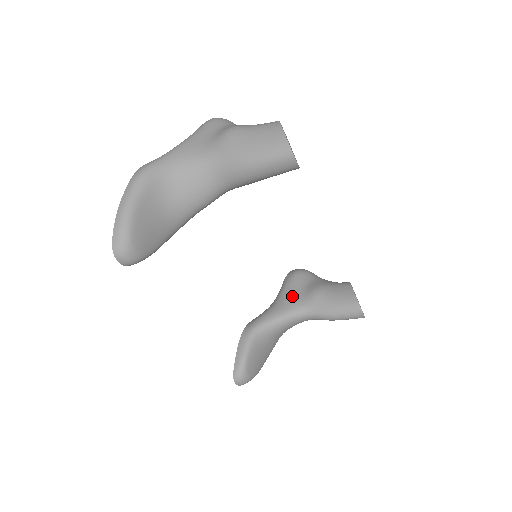
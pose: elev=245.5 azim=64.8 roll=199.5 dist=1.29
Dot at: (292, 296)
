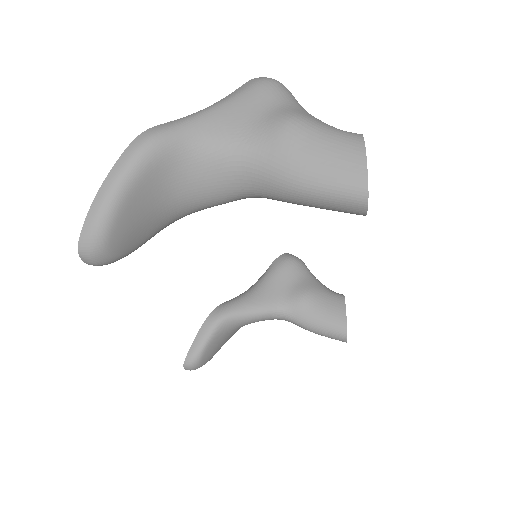
Dot at: (276, 290)
